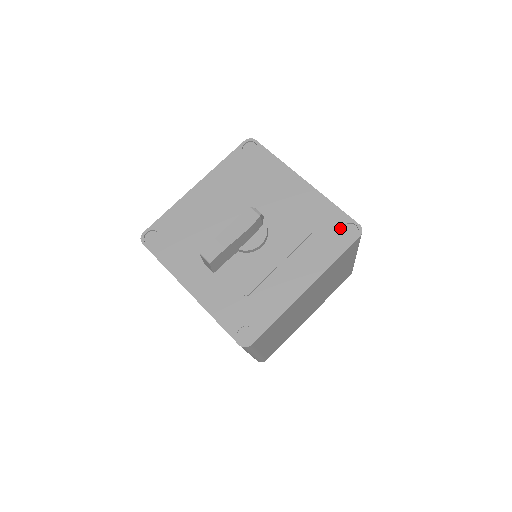
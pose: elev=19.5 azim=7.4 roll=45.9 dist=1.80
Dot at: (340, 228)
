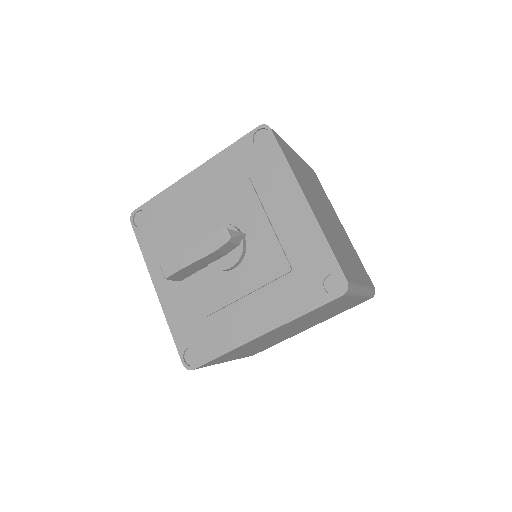
Dot at: (323, 277)
